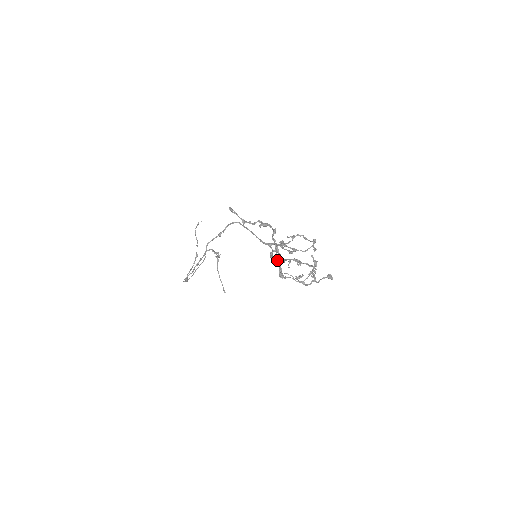
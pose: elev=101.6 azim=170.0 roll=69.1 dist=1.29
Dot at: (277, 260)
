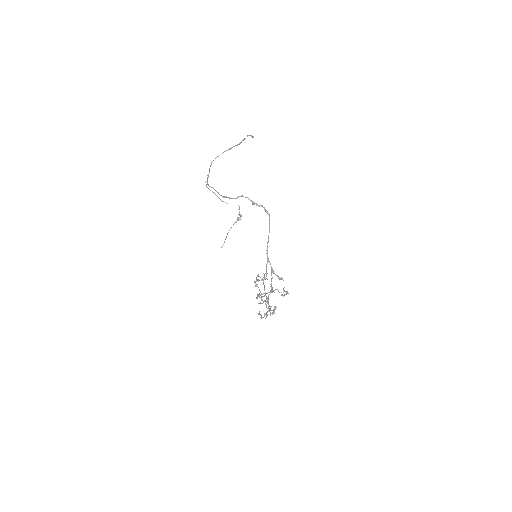
Dot at: occluded
